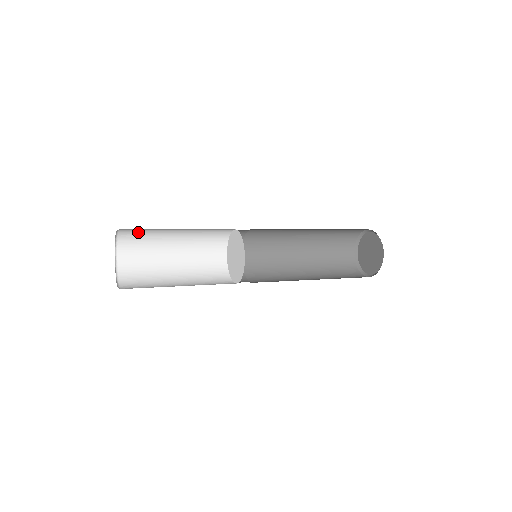
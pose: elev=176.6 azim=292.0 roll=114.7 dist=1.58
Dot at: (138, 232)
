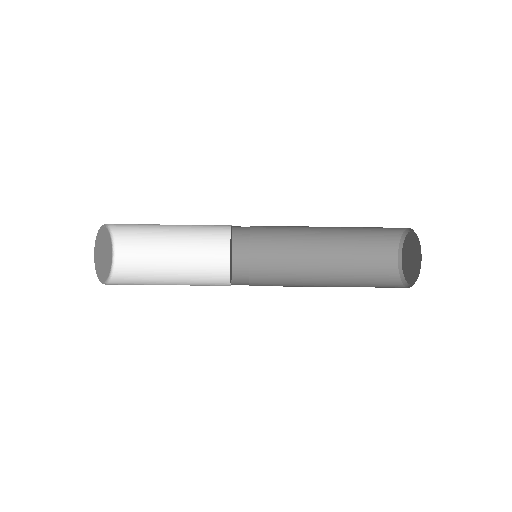
Dot at: (130, 227)
